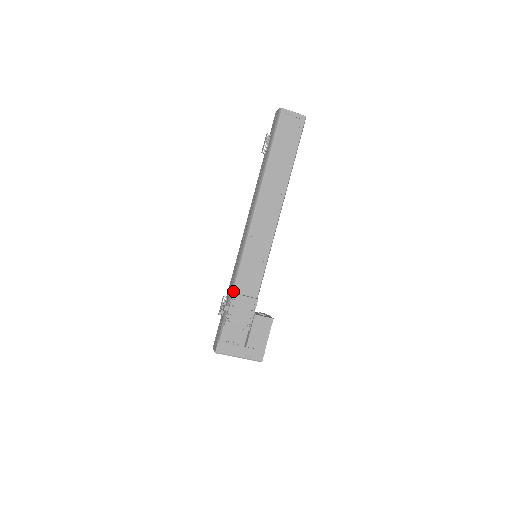
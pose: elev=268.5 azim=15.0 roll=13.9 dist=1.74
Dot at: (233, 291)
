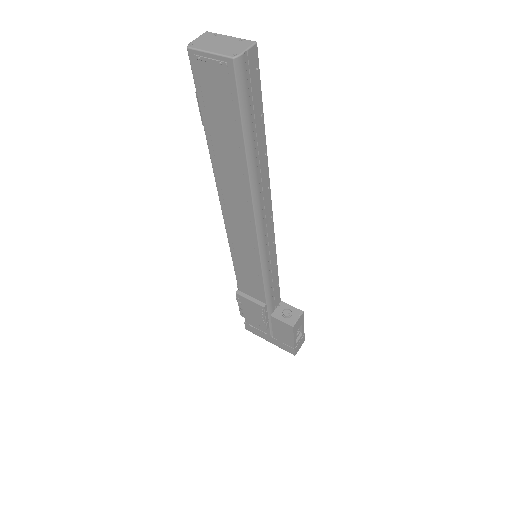
Dot at: (238, 288)
